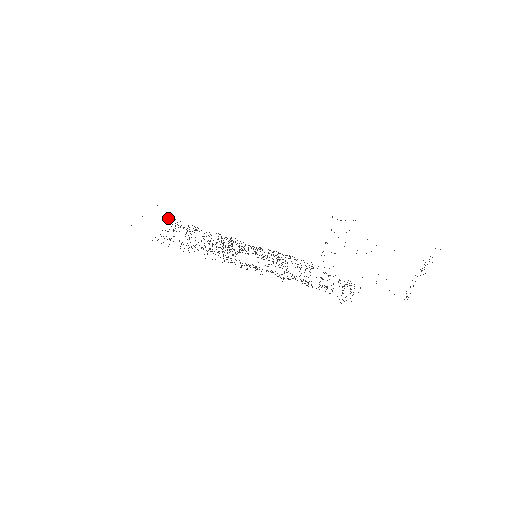
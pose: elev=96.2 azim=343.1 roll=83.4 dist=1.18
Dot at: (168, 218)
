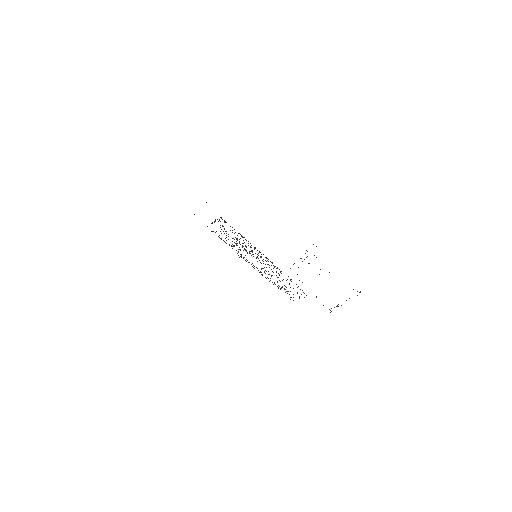
Dot at: occluded
